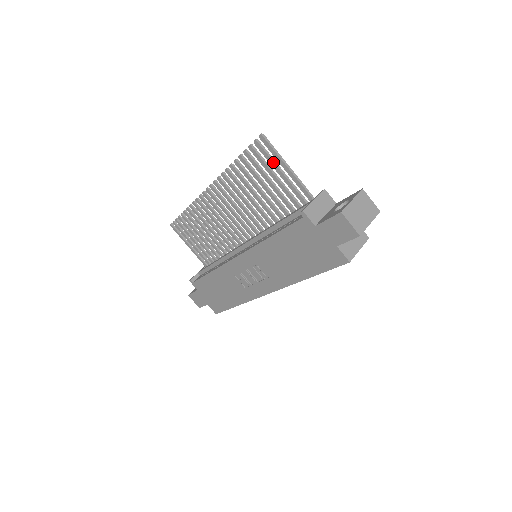
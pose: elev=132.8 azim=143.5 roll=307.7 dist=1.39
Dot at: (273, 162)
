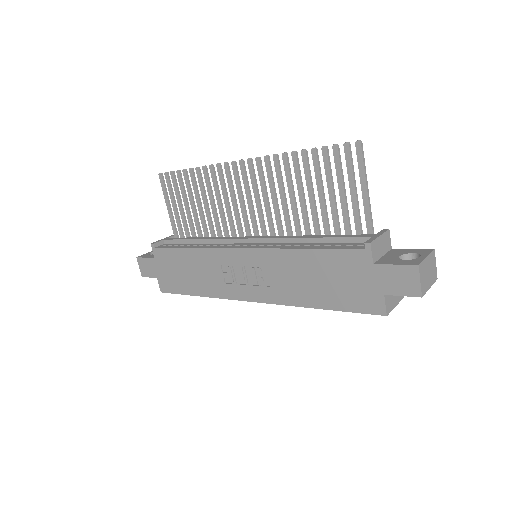
Dot at: (353, 175)
